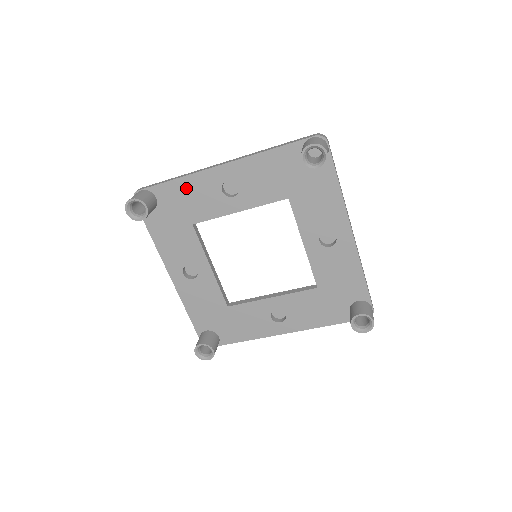
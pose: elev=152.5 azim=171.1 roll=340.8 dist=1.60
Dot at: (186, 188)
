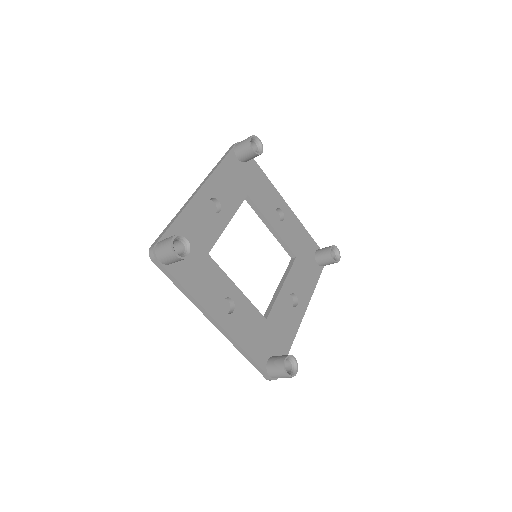
Dot at: (264, 183)
